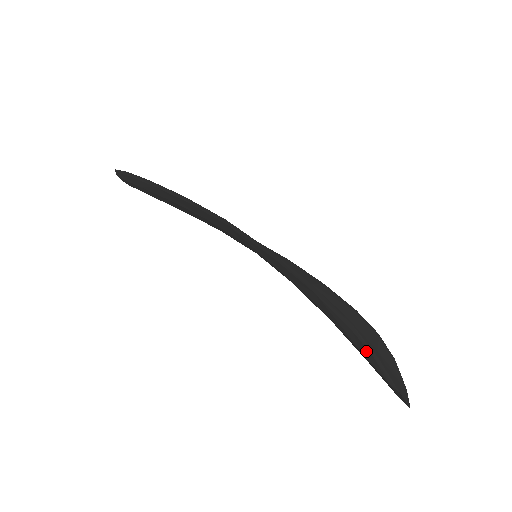
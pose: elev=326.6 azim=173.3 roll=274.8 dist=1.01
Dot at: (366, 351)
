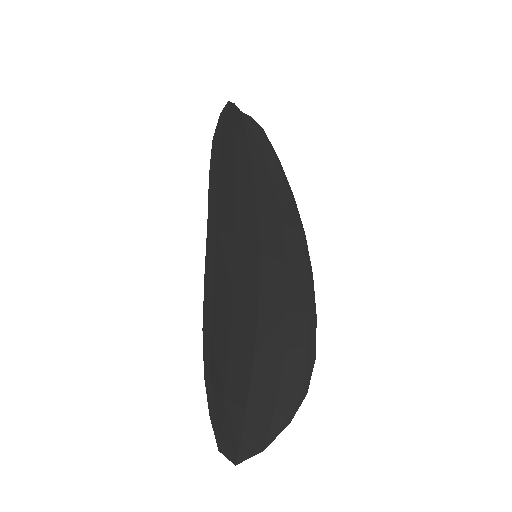
Dot at: (213, 403)
